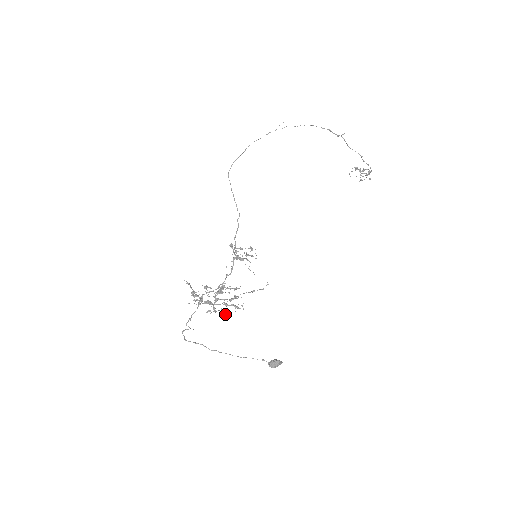
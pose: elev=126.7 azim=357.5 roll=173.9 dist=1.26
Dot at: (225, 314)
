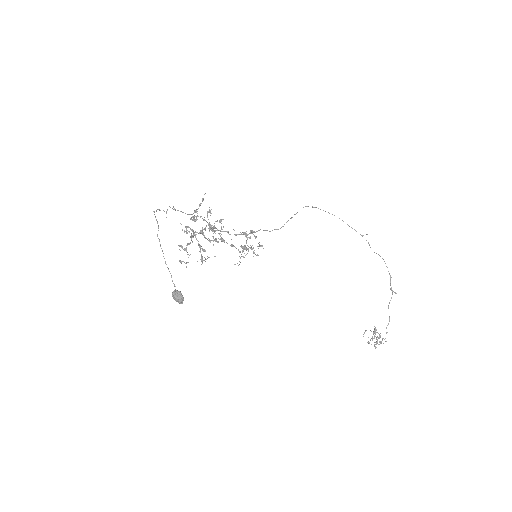
Dot at: occluded
